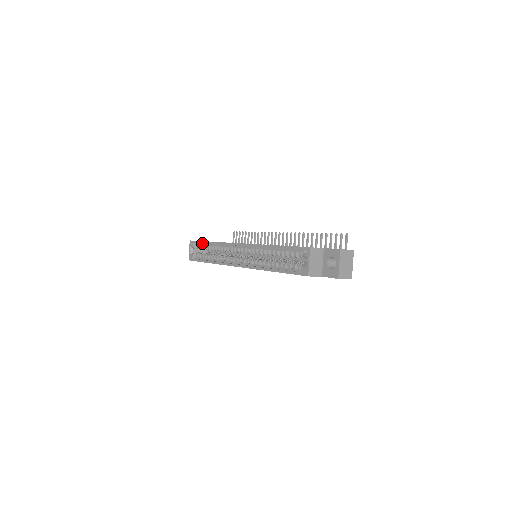
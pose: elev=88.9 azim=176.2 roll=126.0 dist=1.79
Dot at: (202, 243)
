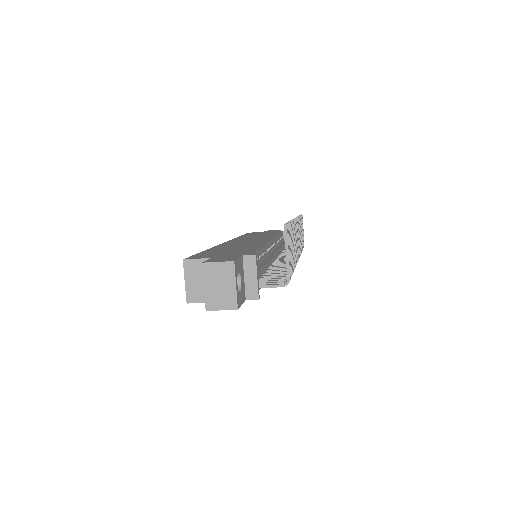
Dot at: occluded
